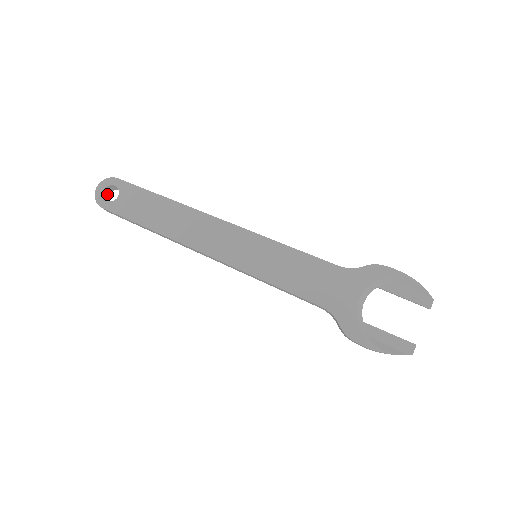
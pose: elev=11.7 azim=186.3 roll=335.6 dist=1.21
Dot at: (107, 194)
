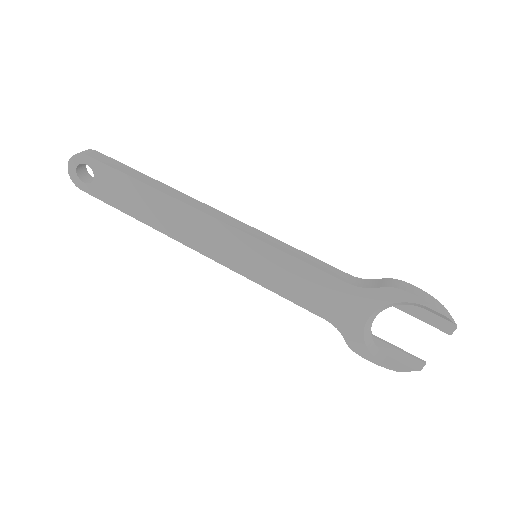
Dot at: (83, 166)
